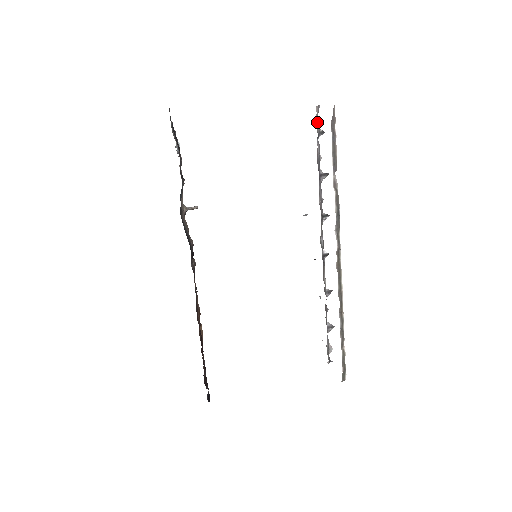
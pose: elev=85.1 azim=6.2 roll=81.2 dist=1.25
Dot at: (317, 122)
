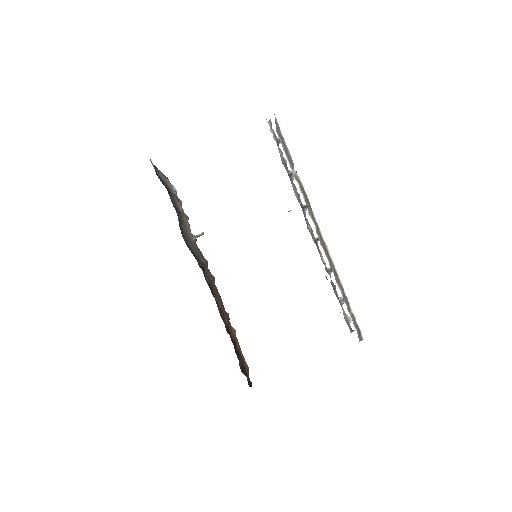
Dot at: (273, 133)
